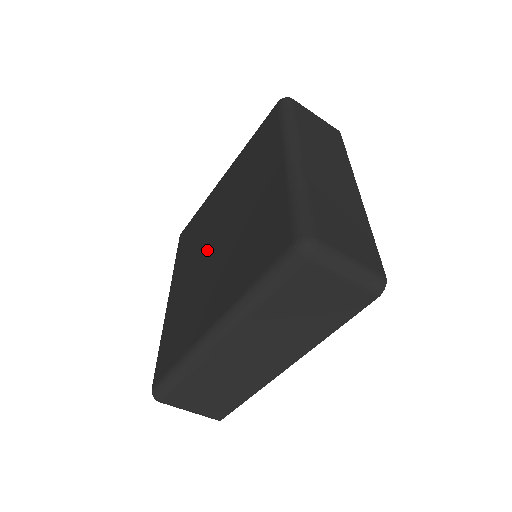
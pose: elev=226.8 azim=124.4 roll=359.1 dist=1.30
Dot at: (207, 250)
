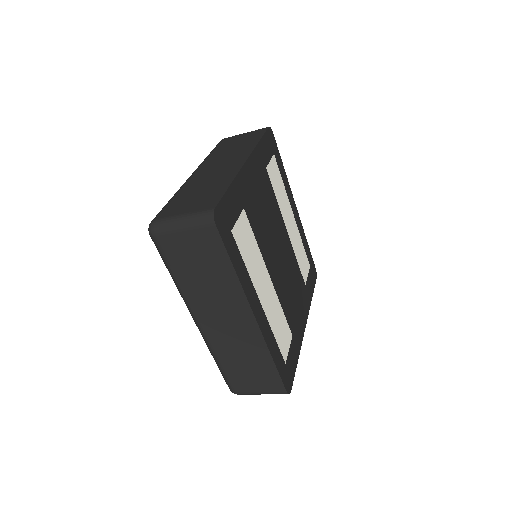
Dot at: occluded
